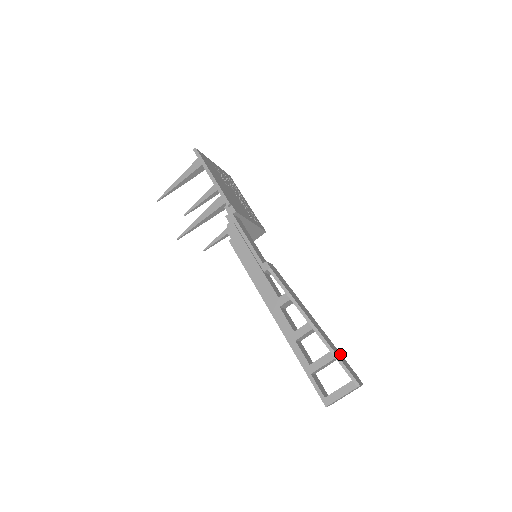
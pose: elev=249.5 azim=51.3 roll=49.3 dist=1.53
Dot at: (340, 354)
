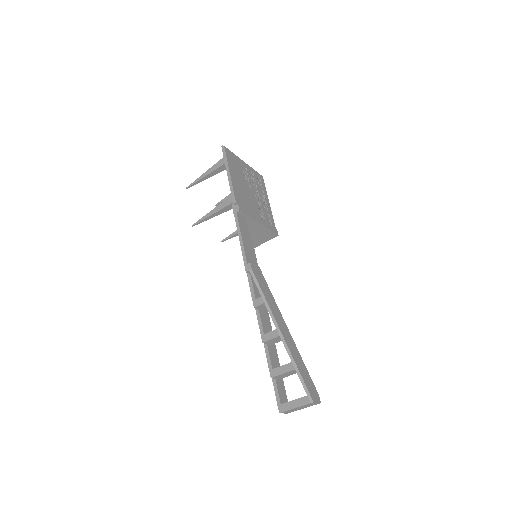
Dot at: (305, 367)
